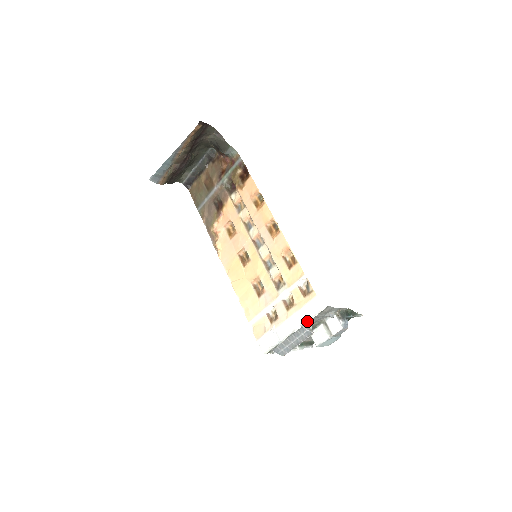
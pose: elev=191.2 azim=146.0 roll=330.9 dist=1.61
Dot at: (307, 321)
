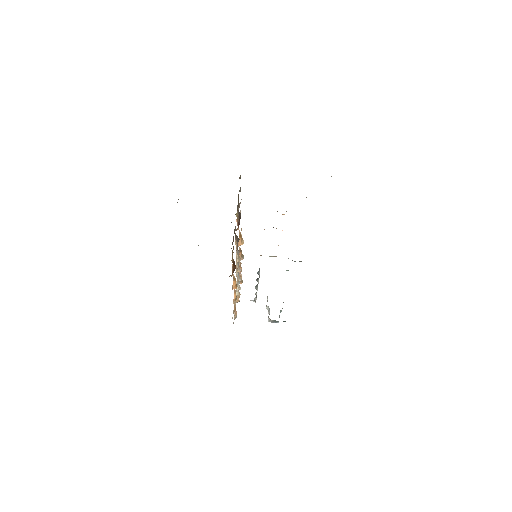
Dot at: occluded
